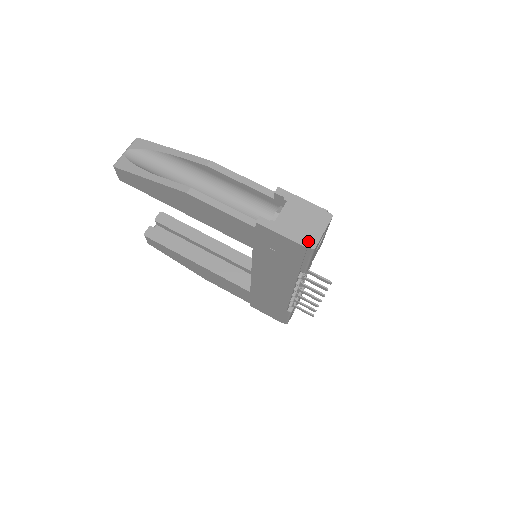
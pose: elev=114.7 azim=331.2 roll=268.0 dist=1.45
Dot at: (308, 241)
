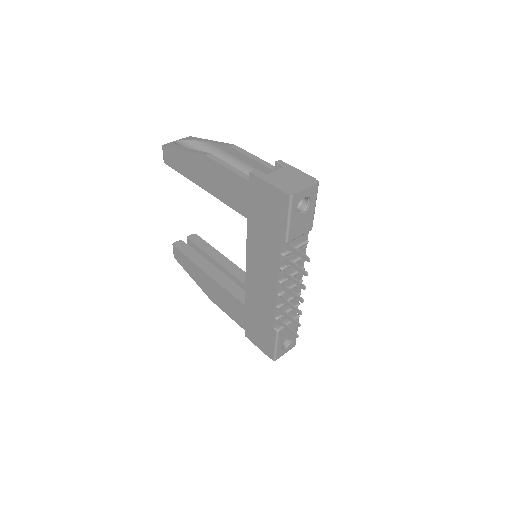
Dot at: (289, 190)
